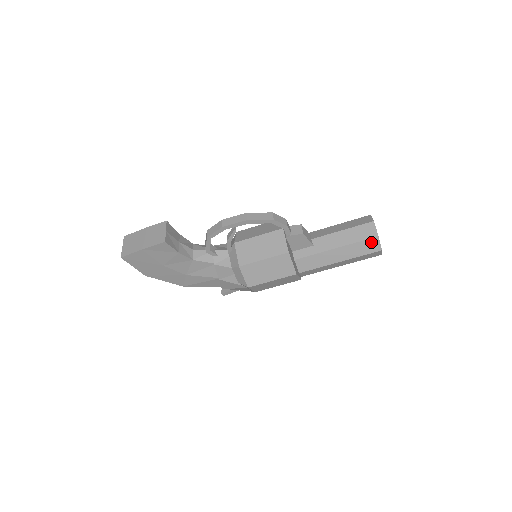
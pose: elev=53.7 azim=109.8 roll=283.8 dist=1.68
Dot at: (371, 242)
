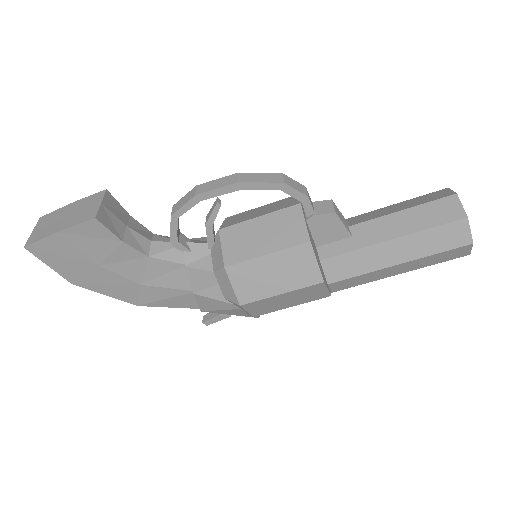
Dot at: (454, 228)
